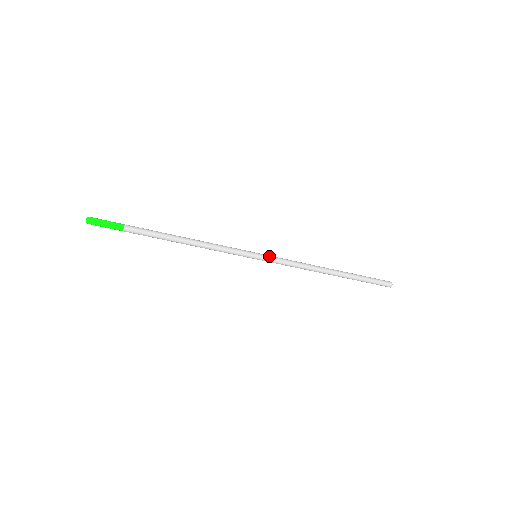
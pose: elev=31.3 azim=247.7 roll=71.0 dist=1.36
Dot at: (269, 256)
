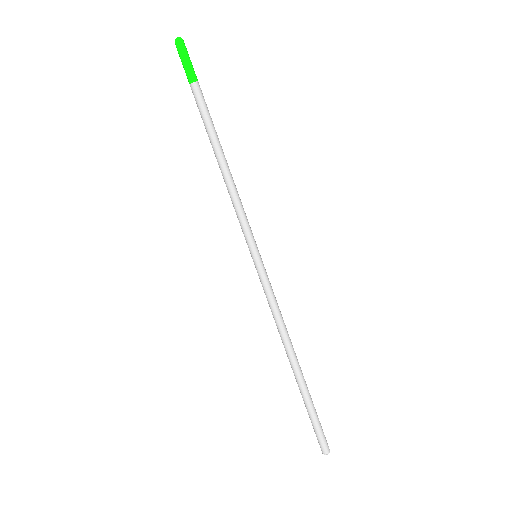
Dot at: occluded
